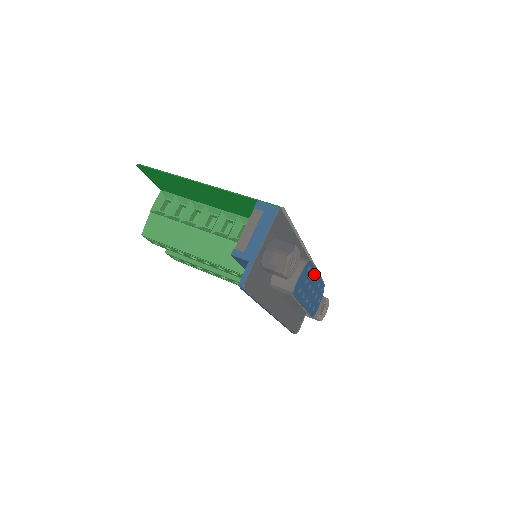
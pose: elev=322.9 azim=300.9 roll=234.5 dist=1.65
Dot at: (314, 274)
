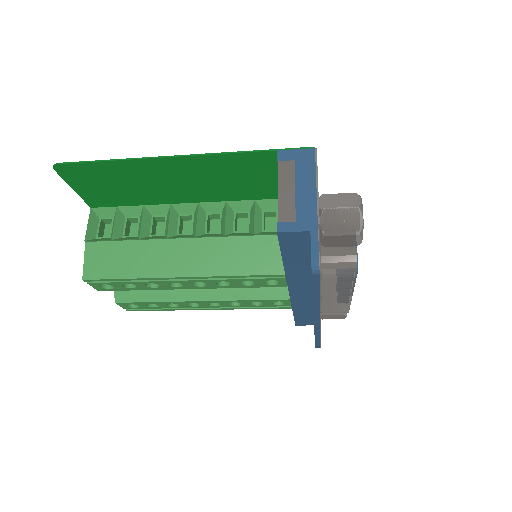
Dot at: occluded
